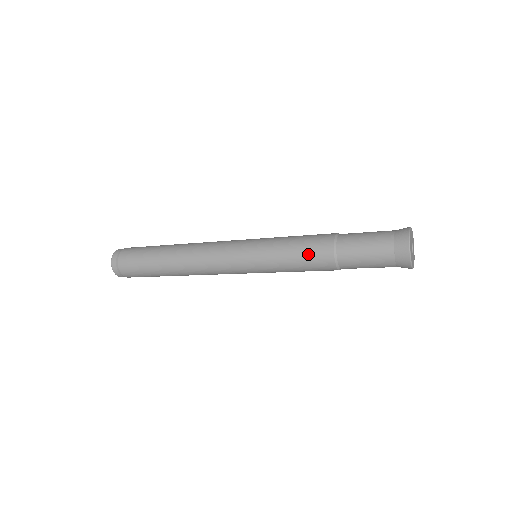
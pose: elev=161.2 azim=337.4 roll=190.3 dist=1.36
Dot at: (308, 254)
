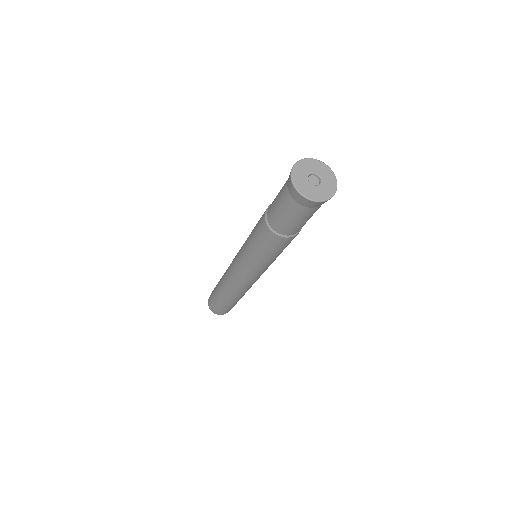
Dot at: (260, 240)
